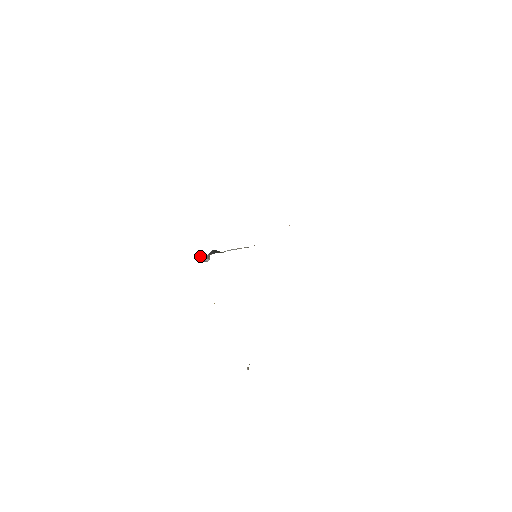
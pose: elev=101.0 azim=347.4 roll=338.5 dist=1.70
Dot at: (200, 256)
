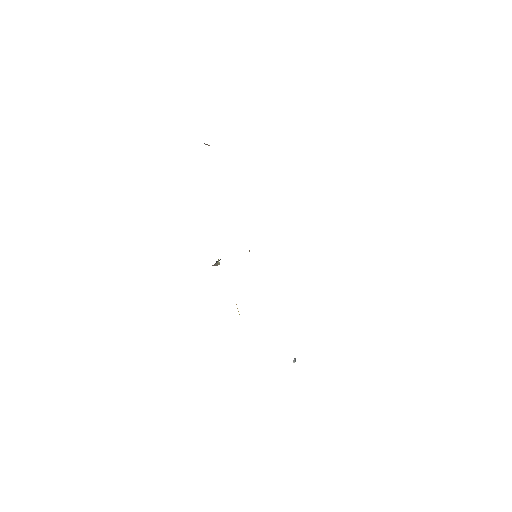
Dot at: occluded
